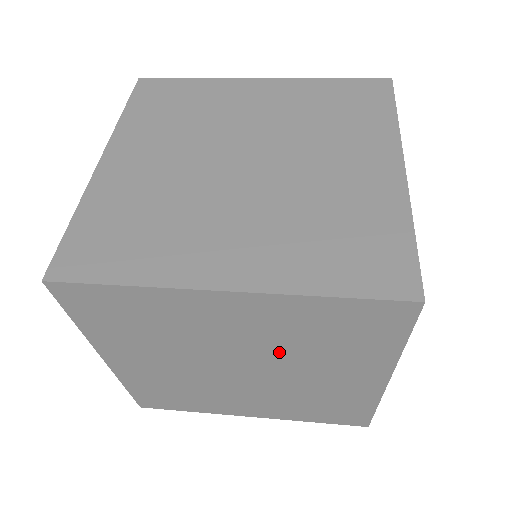
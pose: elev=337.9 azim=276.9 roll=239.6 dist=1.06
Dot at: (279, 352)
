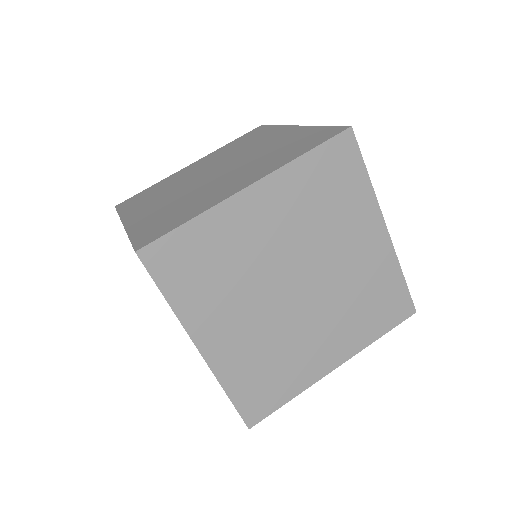
Dot at: occluded
